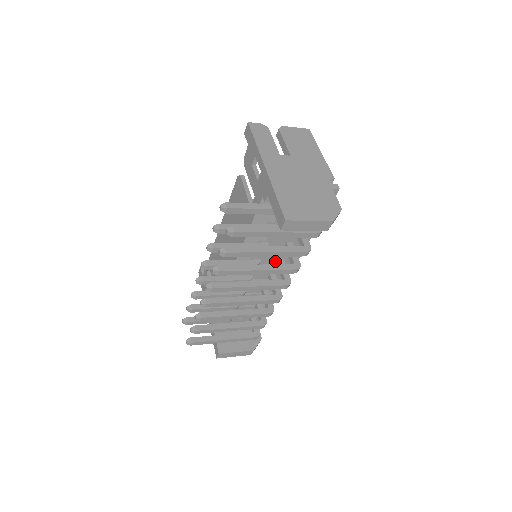
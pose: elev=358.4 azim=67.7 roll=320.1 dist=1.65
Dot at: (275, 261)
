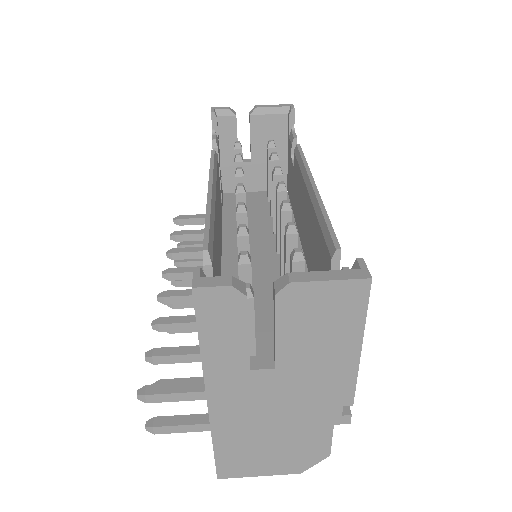
Dot at: occluded
